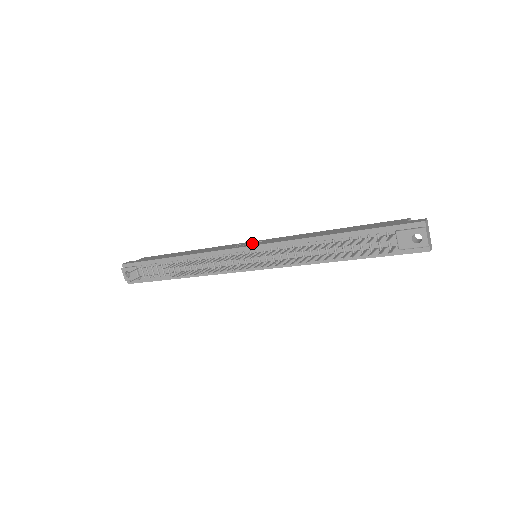
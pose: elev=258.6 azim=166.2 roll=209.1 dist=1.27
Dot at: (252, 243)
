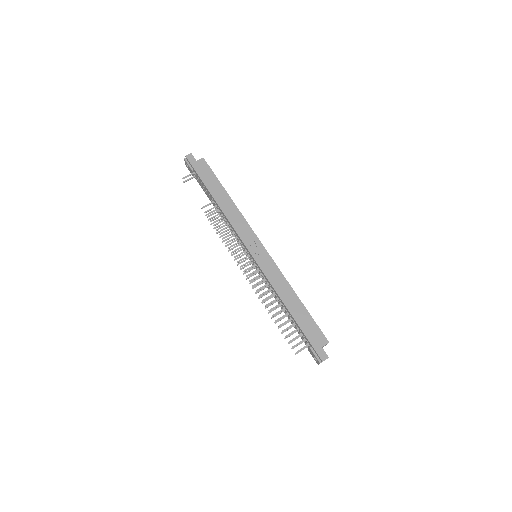
Dot at: (258, 248)
